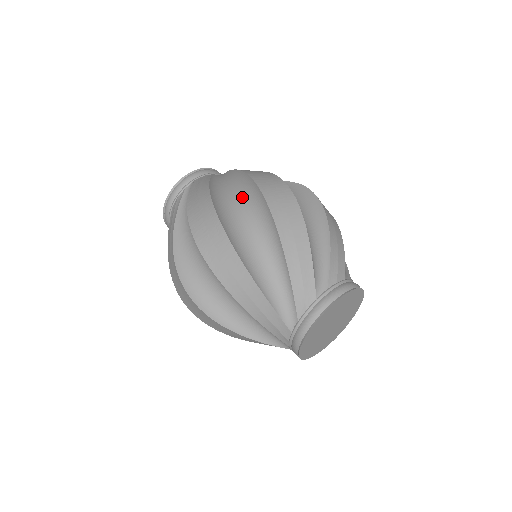
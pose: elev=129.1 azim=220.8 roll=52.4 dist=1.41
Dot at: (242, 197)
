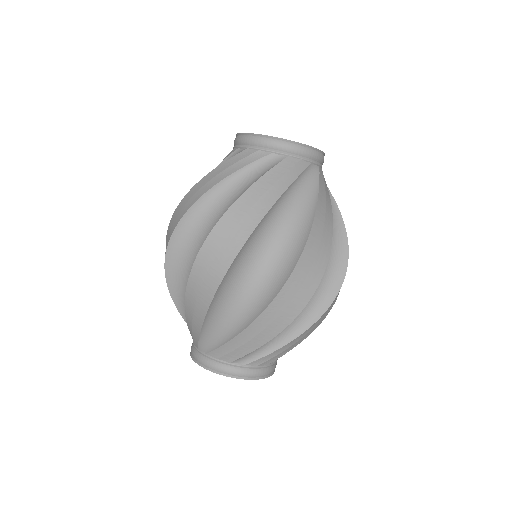
Dot at: (210, 231)
